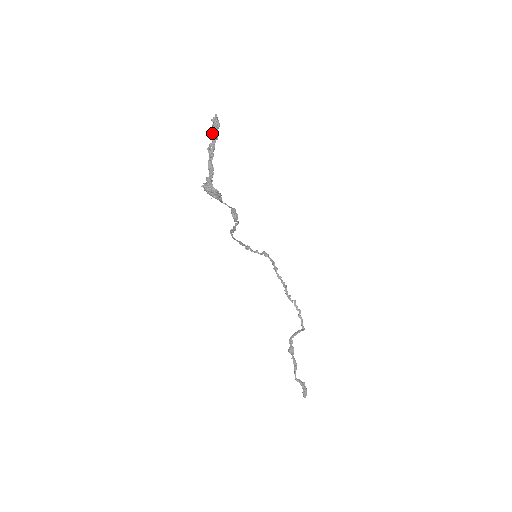
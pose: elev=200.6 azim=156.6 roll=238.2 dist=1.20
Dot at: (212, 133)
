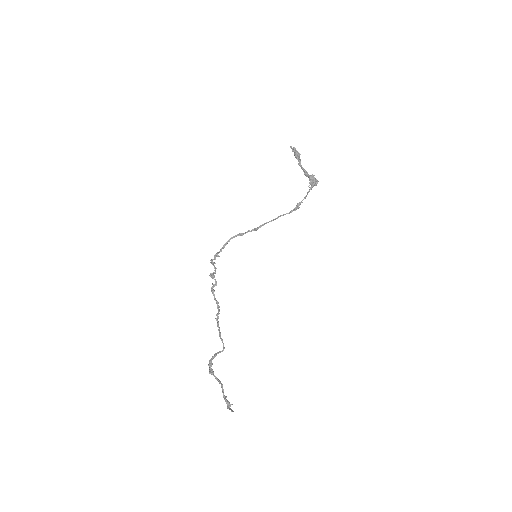
Dot at: occluded
